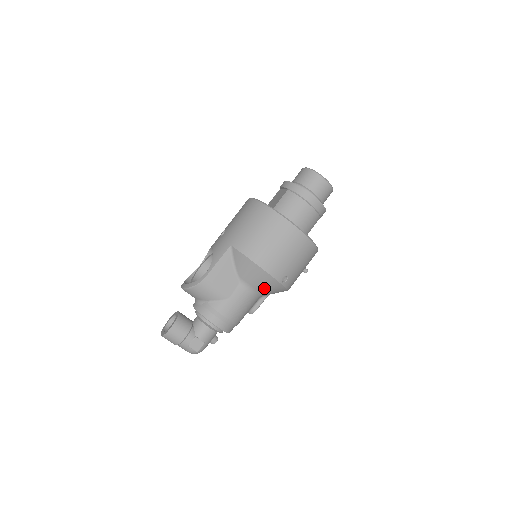
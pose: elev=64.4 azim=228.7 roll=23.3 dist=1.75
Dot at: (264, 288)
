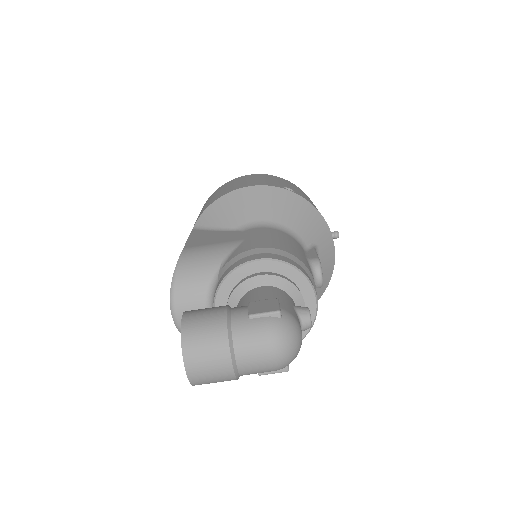
Dot at: (280, 213)
